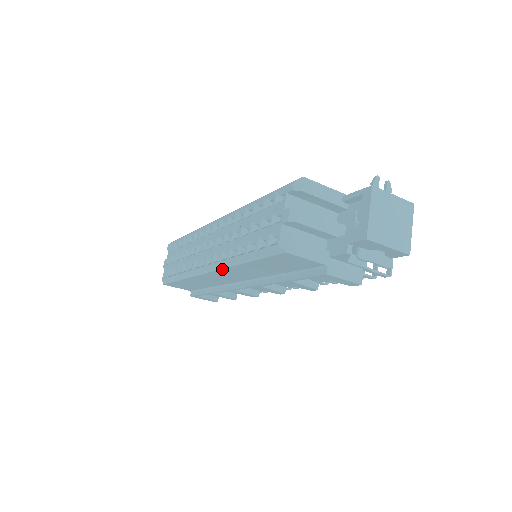
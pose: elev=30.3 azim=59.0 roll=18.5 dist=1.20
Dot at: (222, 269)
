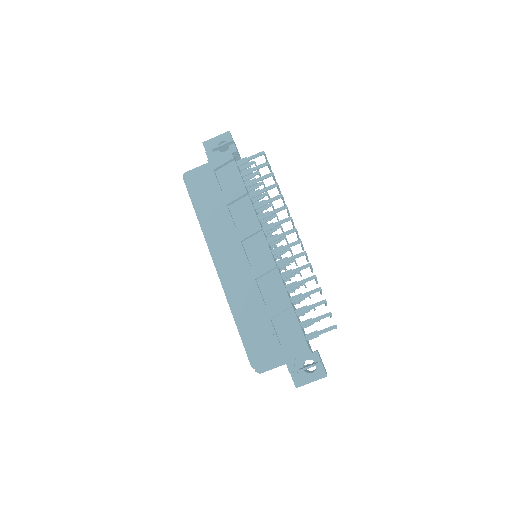
Dot at: (210, 243)
